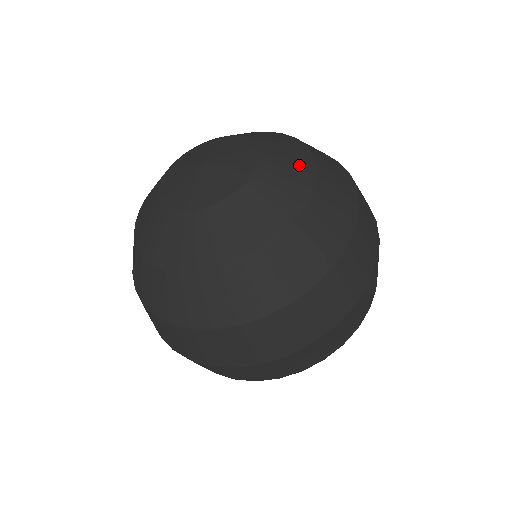
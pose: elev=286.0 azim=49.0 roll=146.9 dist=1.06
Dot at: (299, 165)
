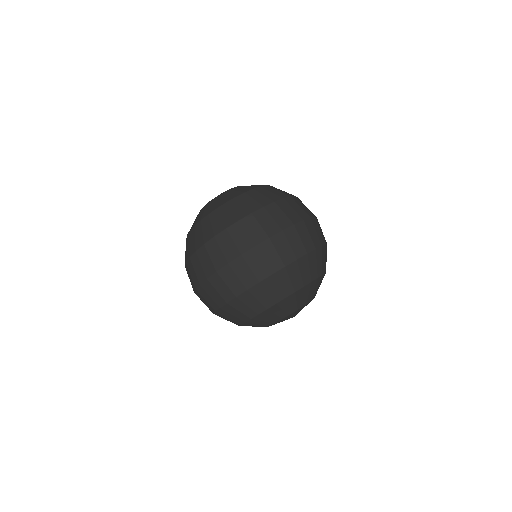
Dot at: occluded
